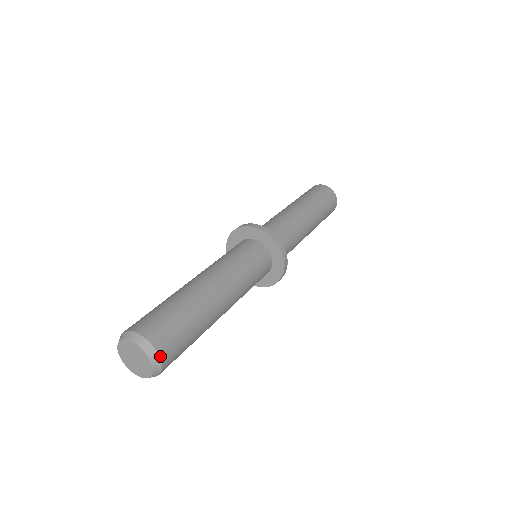
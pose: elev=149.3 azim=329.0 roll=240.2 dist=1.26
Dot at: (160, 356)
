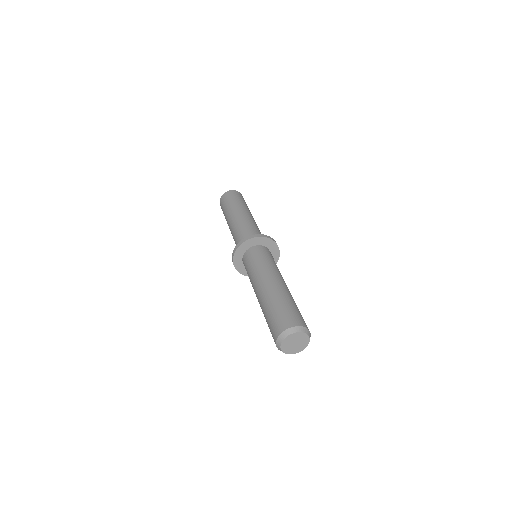
Dot at: (299, 326)
